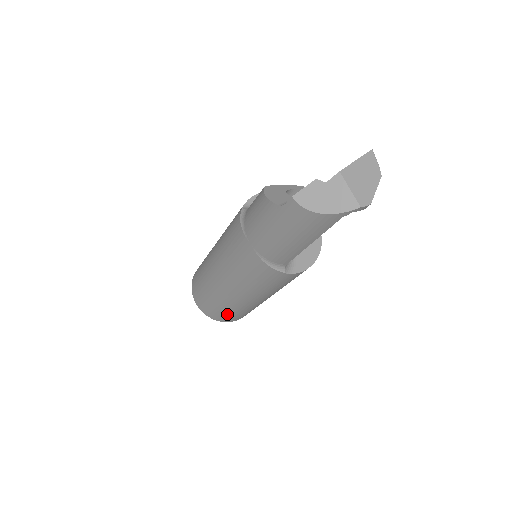
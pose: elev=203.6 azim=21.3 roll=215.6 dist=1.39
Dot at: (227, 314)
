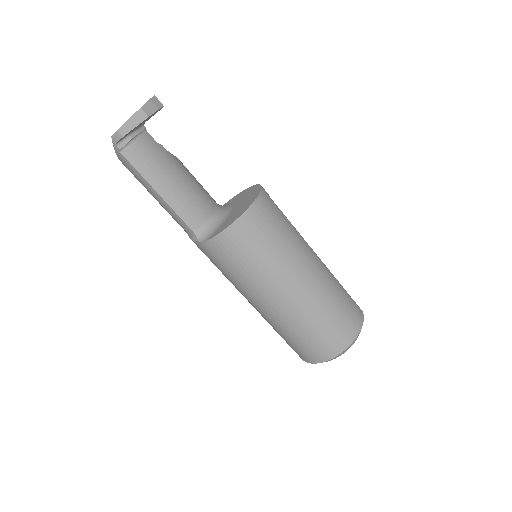
Dot at: (289, 342)
